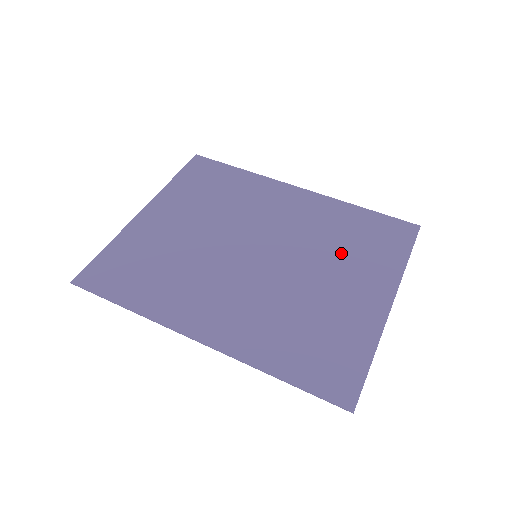
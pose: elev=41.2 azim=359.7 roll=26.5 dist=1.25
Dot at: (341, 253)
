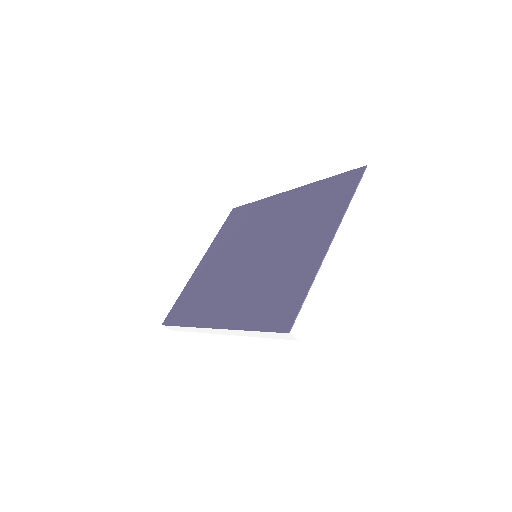
Dot at: (305, 222)
